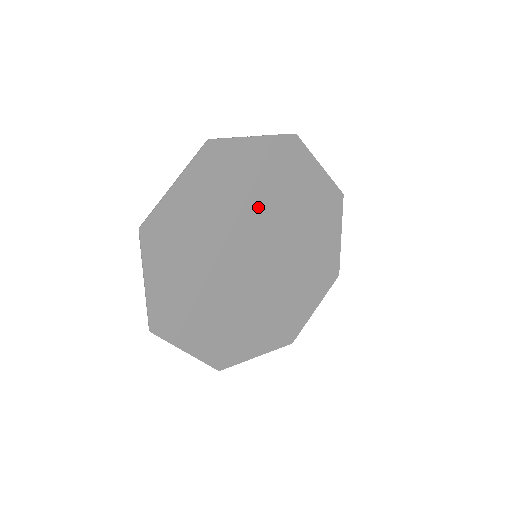
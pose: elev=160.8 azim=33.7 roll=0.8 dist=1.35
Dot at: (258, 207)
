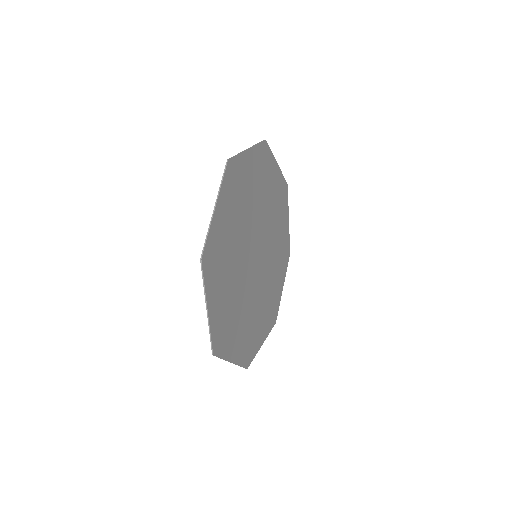
Dot at: (241, 235)
